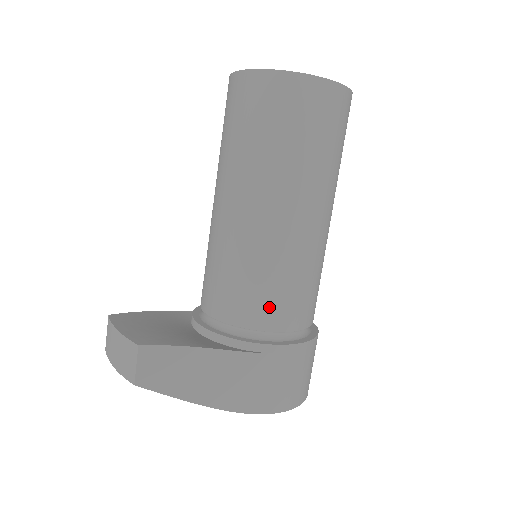
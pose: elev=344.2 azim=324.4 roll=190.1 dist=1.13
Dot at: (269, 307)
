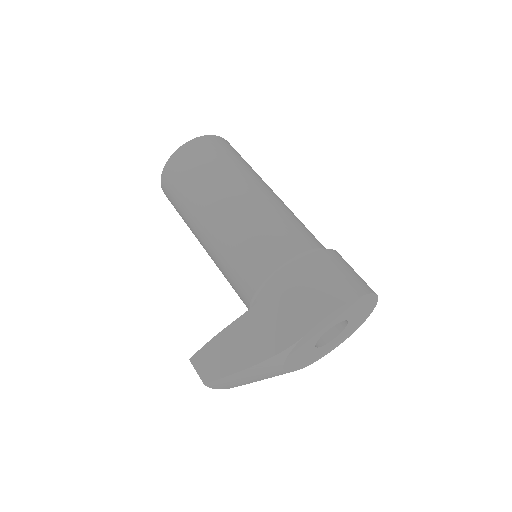
Dot at: (247, 273)
